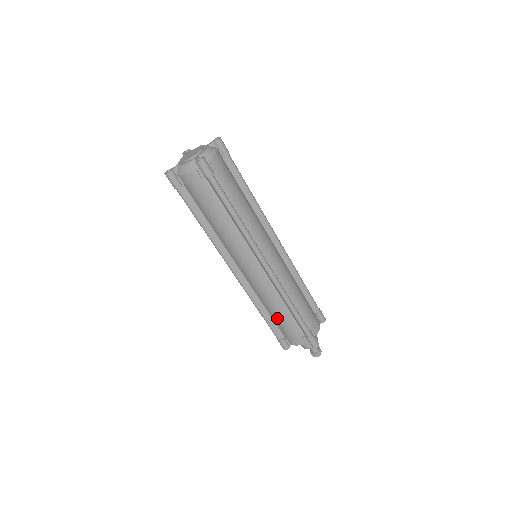
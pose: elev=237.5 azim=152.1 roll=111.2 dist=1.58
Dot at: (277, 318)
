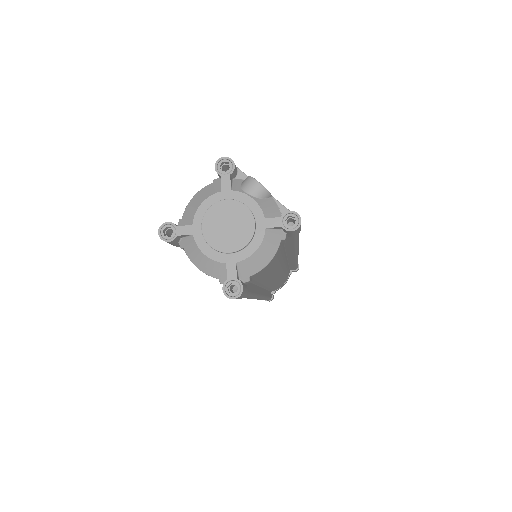
Dot at: occluded
